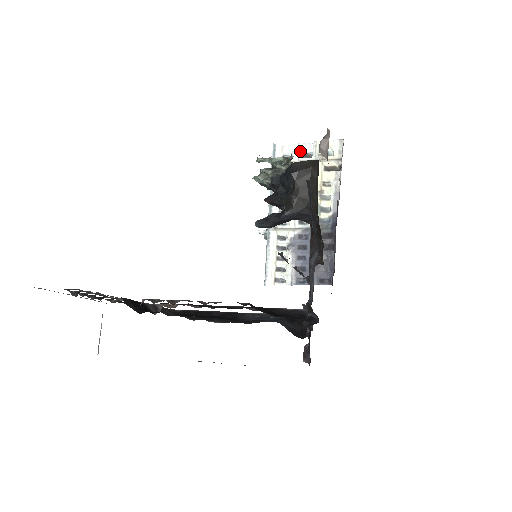
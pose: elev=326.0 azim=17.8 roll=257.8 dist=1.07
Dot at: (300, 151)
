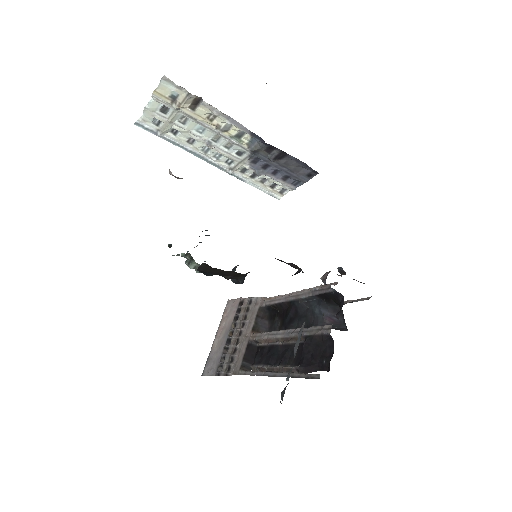
Dot at: (156, 112)
